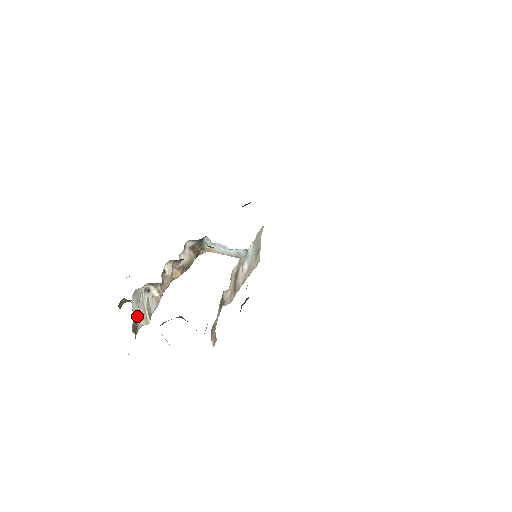
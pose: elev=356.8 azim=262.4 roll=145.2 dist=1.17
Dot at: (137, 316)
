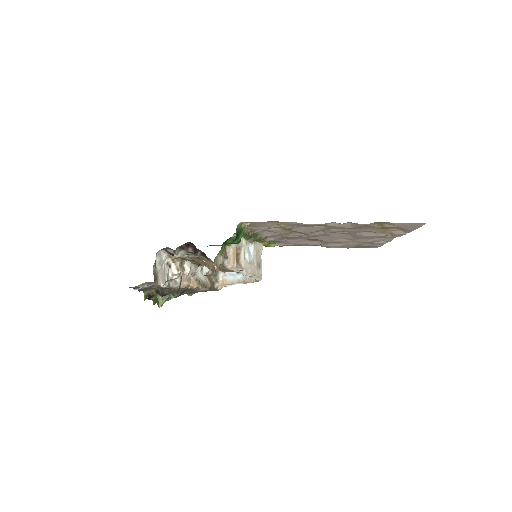
Dot at: (158, 274)
